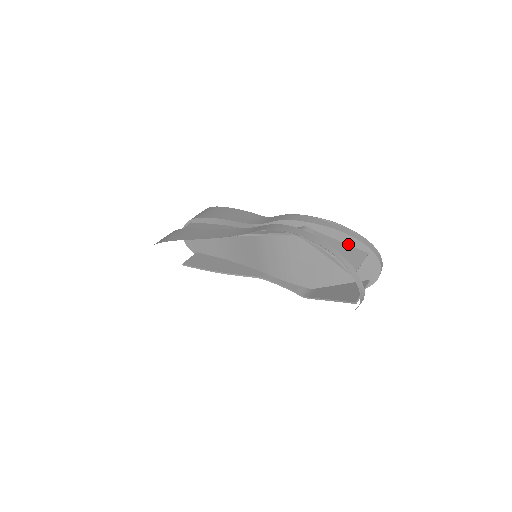
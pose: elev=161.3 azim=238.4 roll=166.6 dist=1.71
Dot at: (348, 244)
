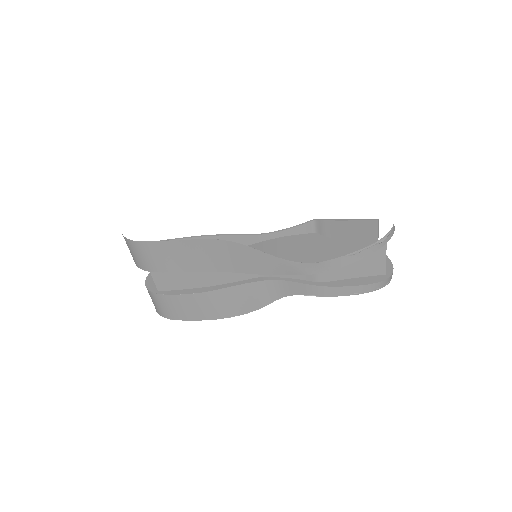
Dot at: (357, 245)
